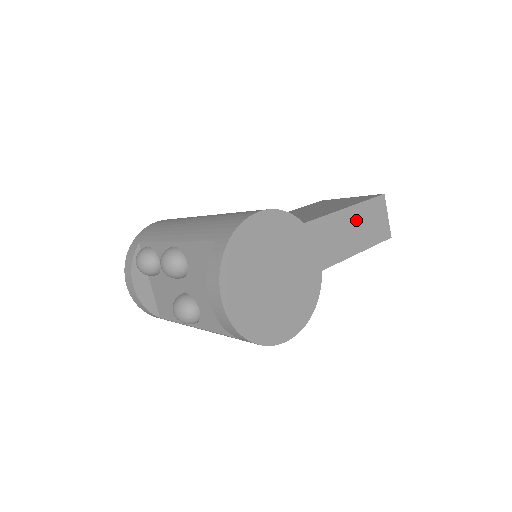
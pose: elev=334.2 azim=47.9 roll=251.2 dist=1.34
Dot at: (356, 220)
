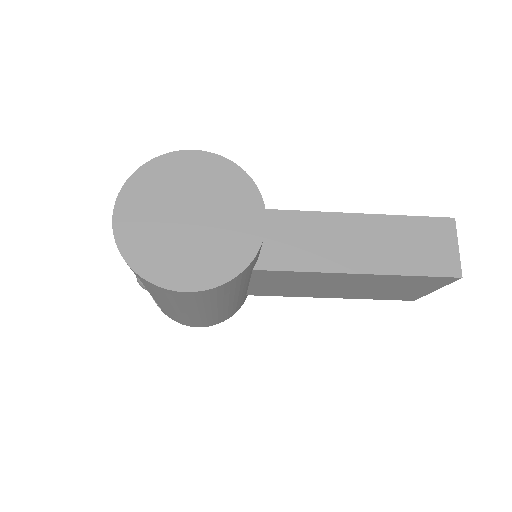
Dot at: (389, 233)
